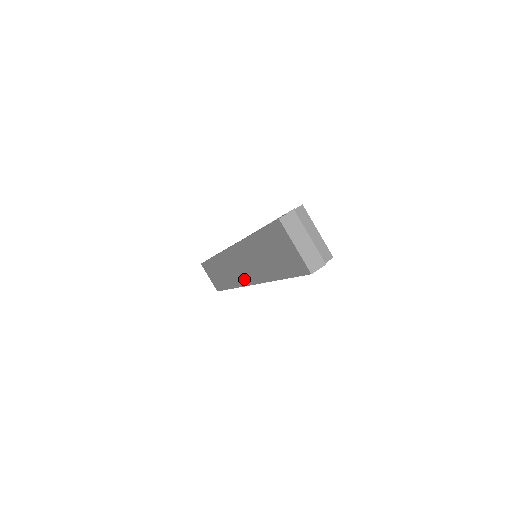
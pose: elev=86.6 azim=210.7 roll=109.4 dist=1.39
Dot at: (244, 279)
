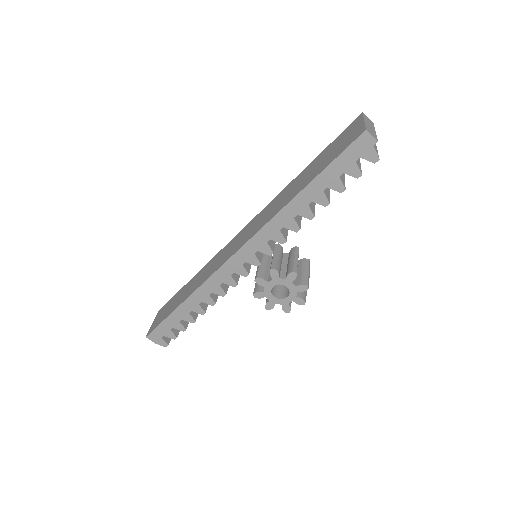
Dot at: (234, 250)
